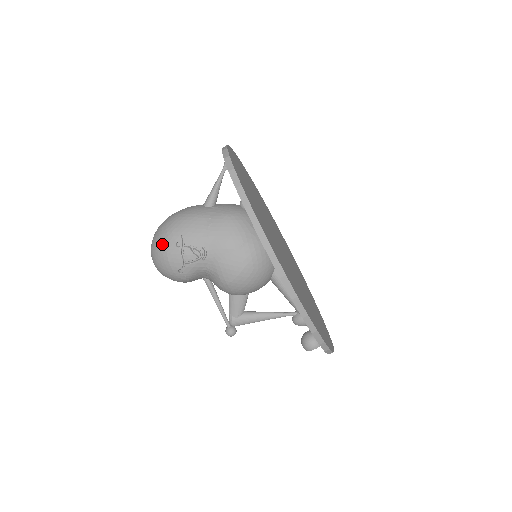
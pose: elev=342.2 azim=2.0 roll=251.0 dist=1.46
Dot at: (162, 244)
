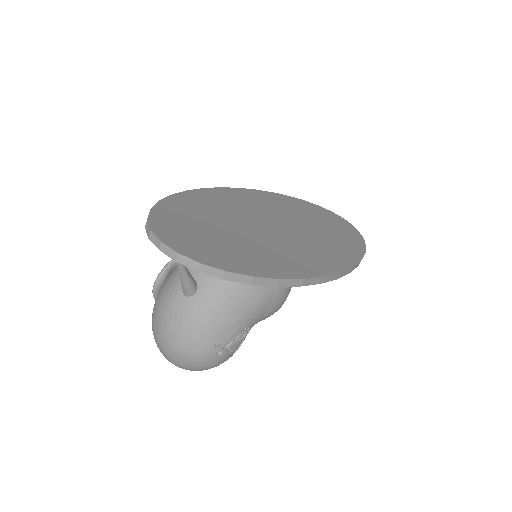
Dot at: (201, 365)
